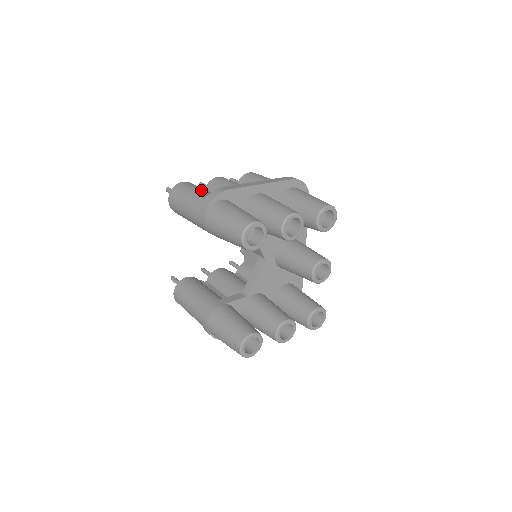
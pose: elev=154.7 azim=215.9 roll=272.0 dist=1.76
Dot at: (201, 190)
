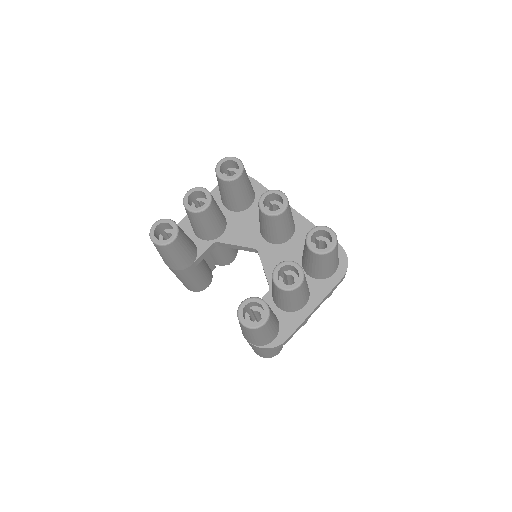
Dot at: occluded
